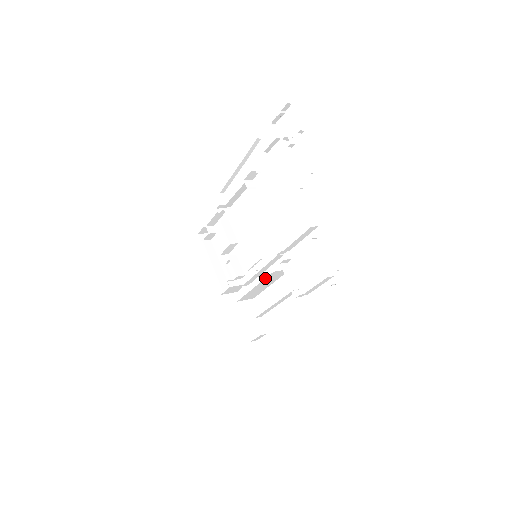
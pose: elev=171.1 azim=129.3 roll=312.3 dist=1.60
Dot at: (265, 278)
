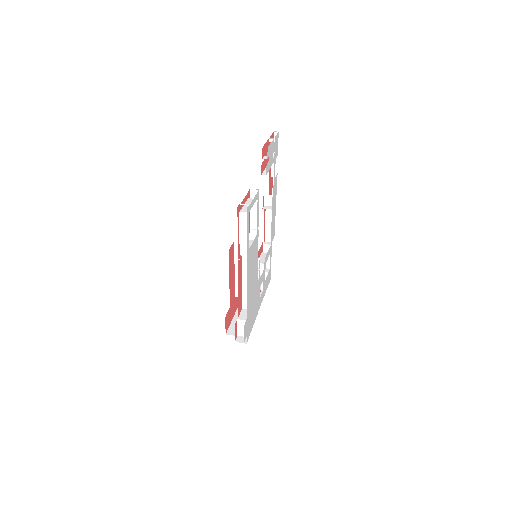
Dot at: (235, 253)
